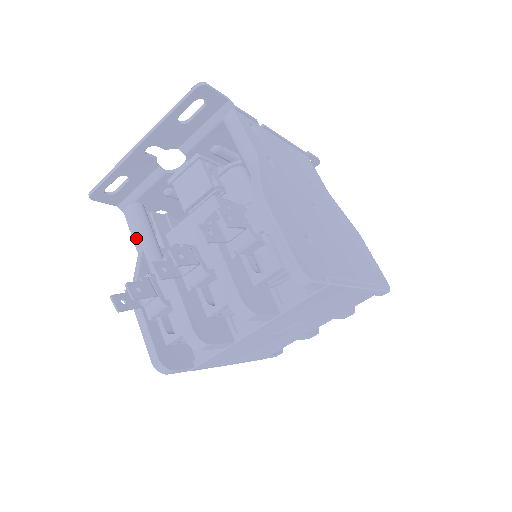
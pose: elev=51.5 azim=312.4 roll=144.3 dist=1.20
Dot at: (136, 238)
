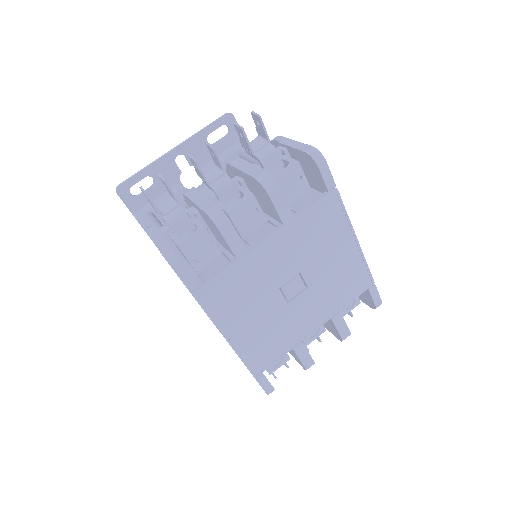
Dot at: (148, 225)
